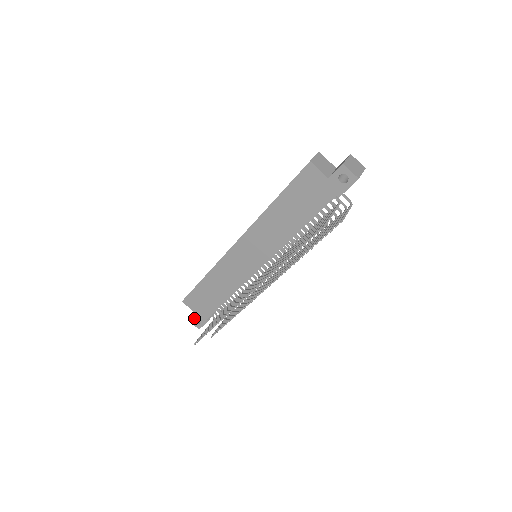
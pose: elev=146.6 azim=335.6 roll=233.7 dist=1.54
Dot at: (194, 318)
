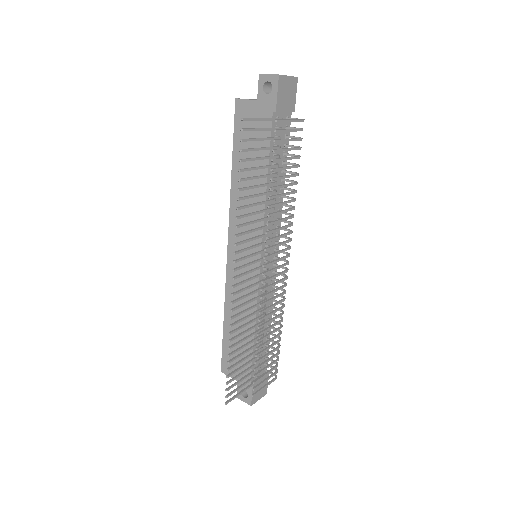
Dot at: (240, 390)
